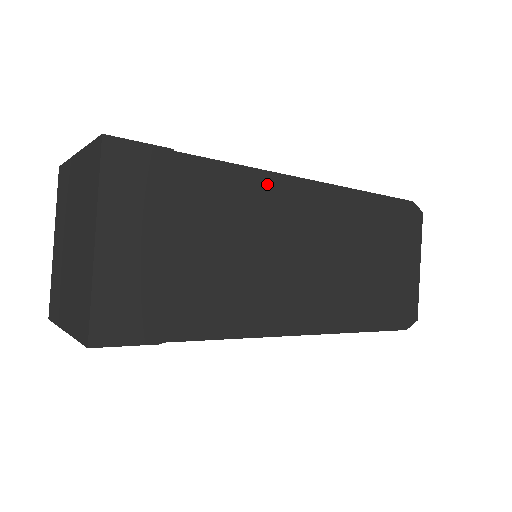
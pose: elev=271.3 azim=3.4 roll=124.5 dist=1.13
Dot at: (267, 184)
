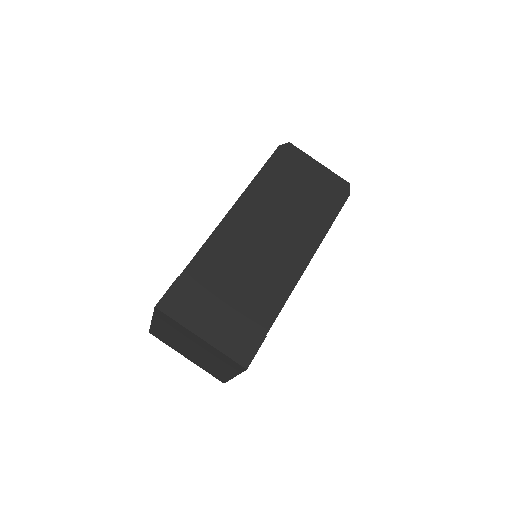
Dot at: (220, 236)
